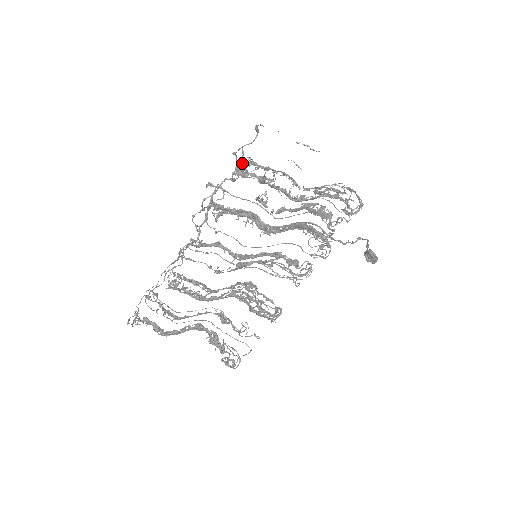
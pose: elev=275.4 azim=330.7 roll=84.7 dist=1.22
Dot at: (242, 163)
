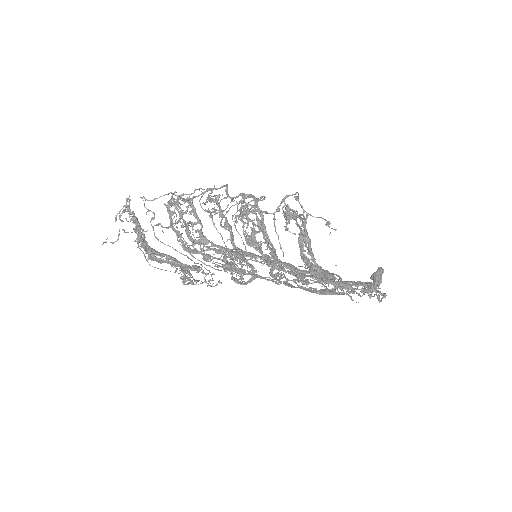
Dot at: (296, 211)
